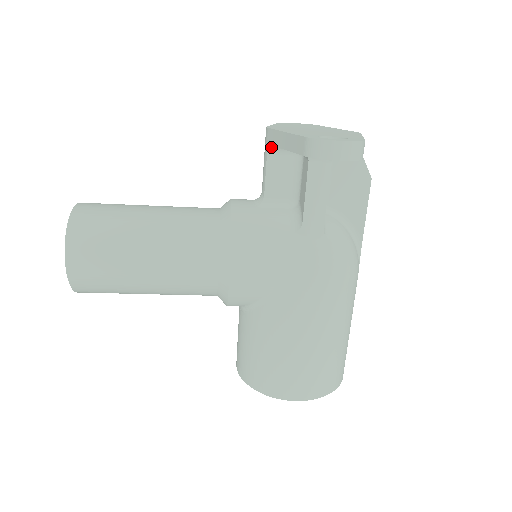
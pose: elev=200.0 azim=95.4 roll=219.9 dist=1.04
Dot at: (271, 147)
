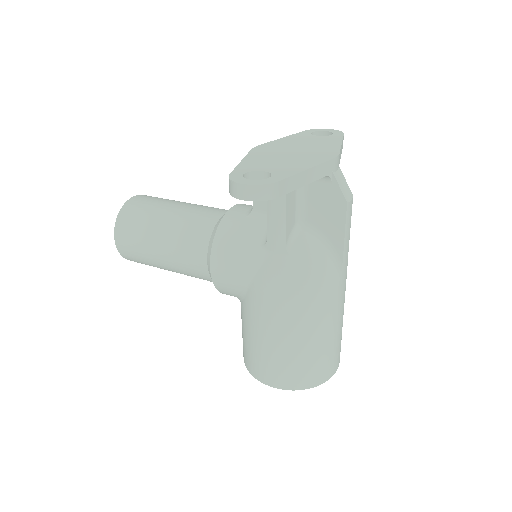
Dot at: occluded
